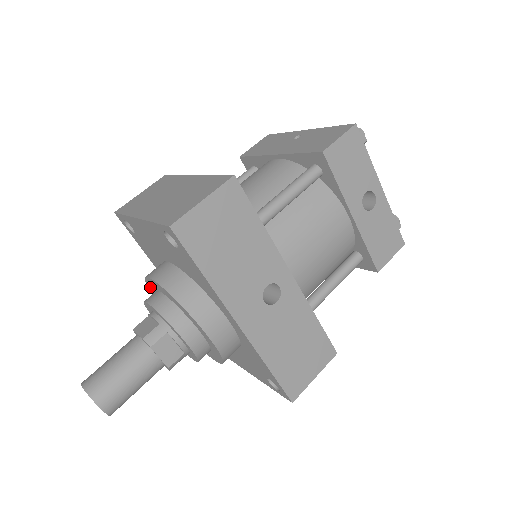
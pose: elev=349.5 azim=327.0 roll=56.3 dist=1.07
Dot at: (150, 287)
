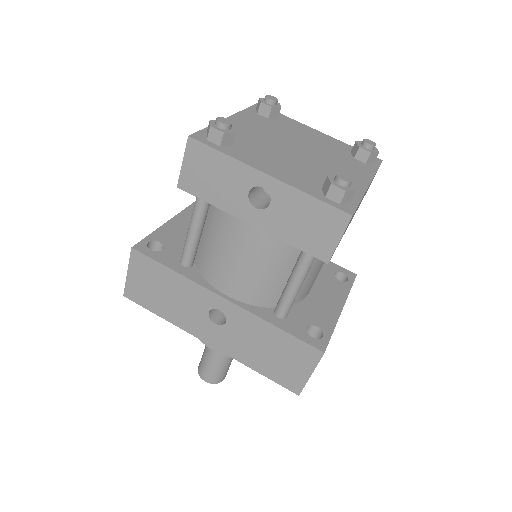
Dot at: occluded
